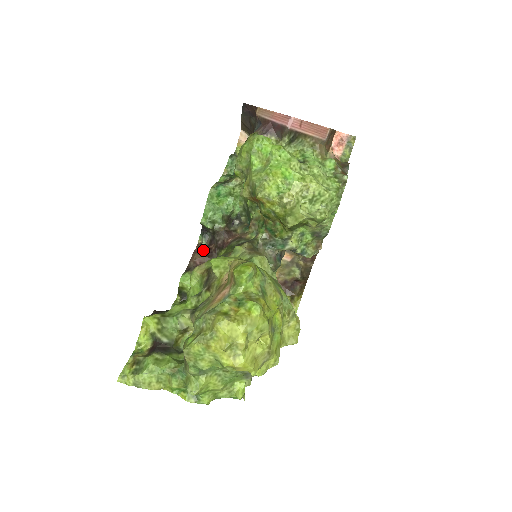
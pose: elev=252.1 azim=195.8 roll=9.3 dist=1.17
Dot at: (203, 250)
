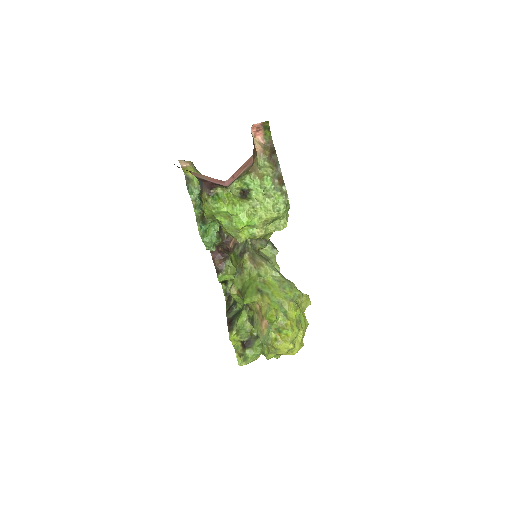
Dot at: (217, 254)
